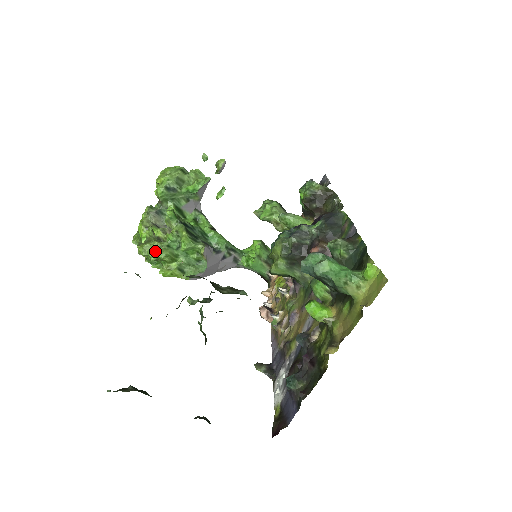
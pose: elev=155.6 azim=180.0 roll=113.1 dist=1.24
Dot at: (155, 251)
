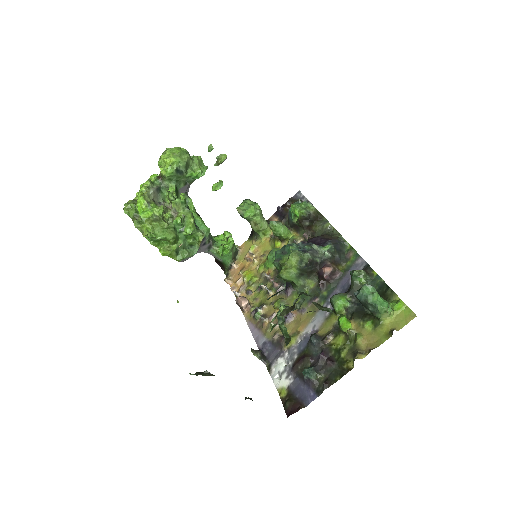
Dot at: (163, 231)
